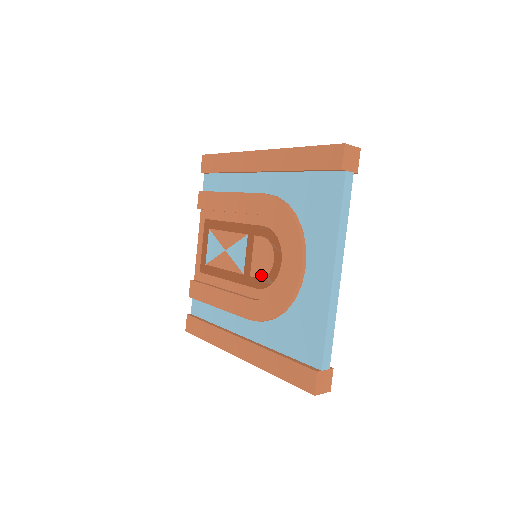
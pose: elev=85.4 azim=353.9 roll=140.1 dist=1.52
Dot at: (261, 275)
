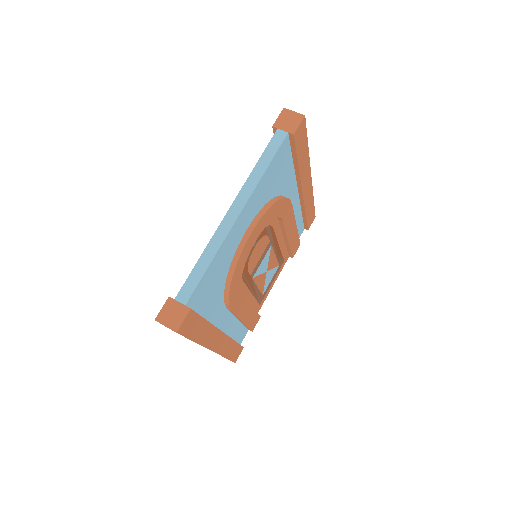
Dot at: occluded
